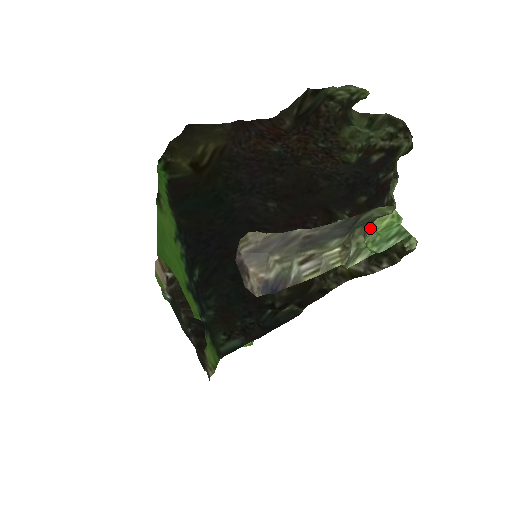
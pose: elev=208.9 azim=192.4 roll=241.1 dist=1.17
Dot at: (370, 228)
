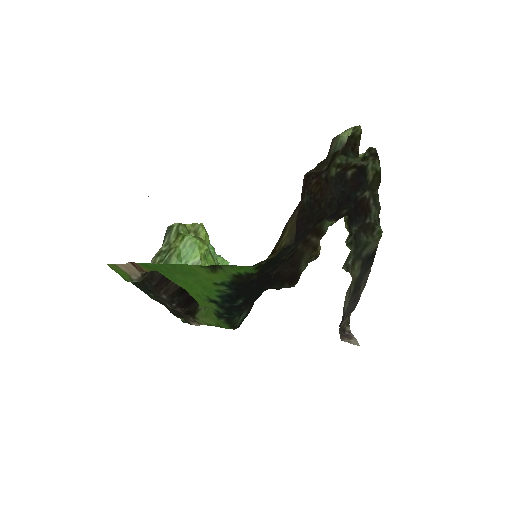
Dot at: (351, 234)
